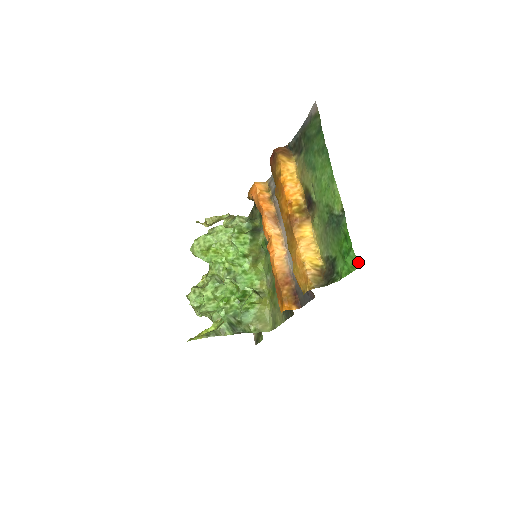
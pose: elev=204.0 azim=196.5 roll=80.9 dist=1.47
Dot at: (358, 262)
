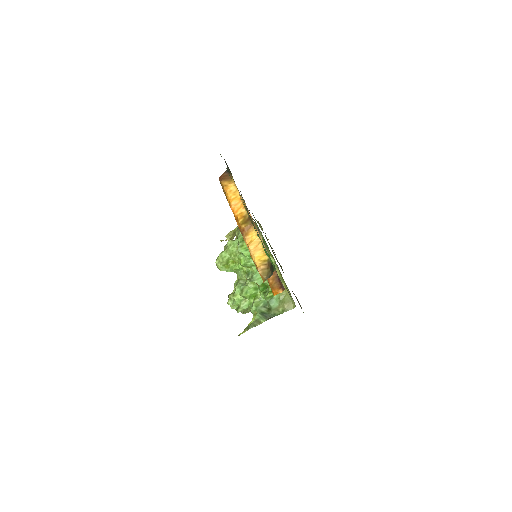
Dot at: (269, 256)
